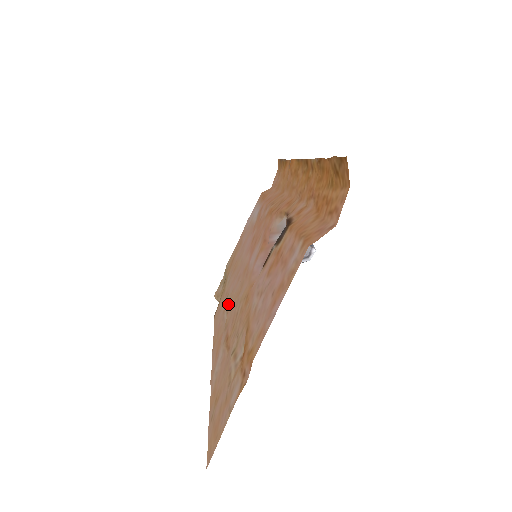
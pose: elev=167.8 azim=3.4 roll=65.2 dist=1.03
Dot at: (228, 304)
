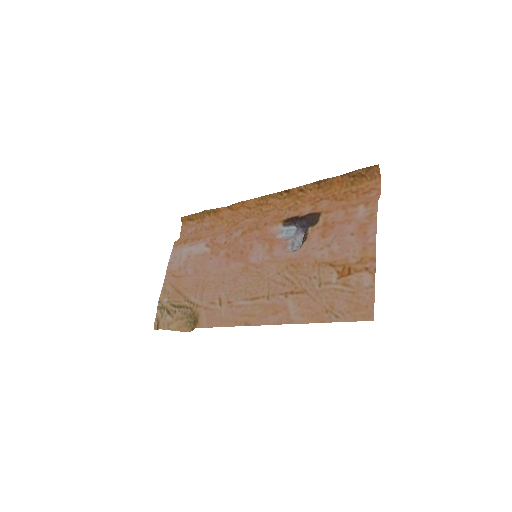
Dot at: (237, 297)
